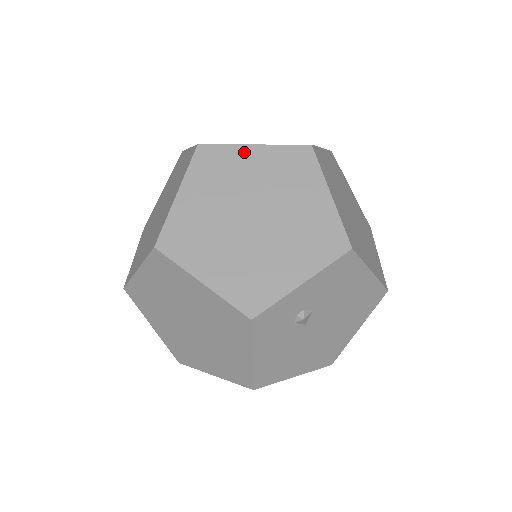
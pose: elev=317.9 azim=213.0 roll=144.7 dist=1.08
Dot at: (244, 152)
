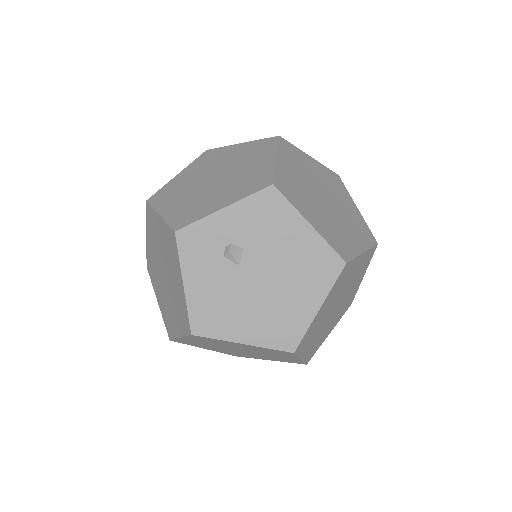
Dot at: (232, 148)
